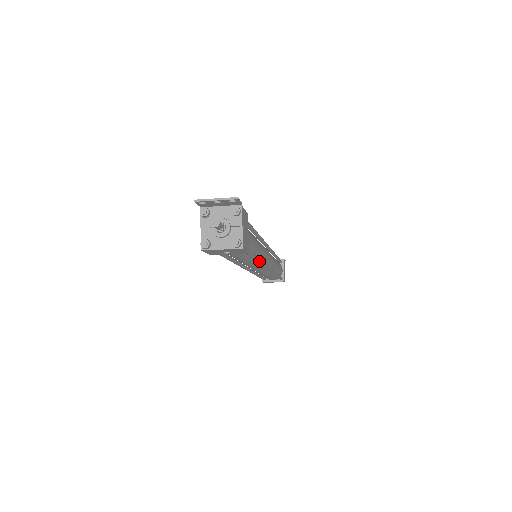
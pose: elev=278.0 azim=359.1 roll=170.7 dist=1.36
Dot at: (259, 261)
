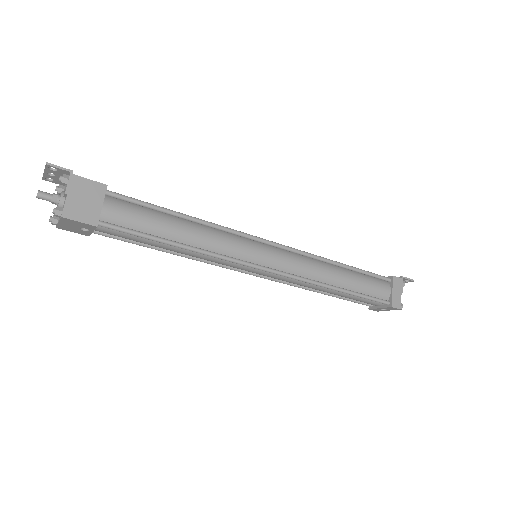
Dot at: (195, 250)
